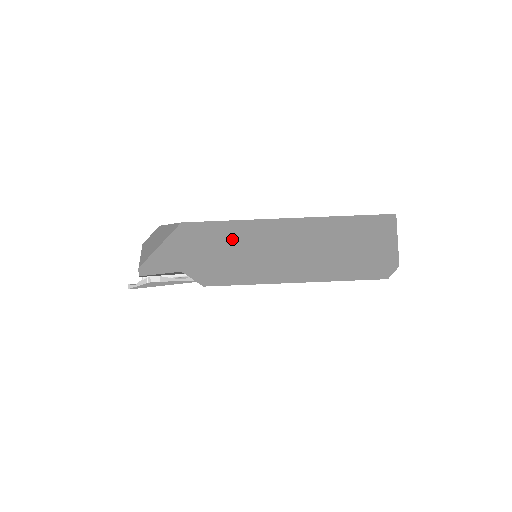
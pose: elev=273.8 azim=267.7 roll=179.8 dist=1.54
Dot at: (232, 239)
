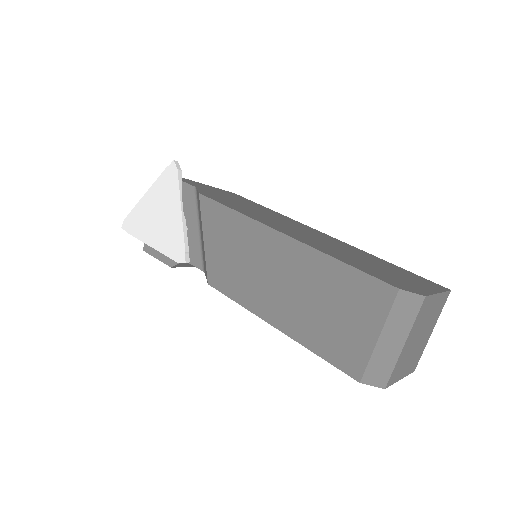
Dot at: (260, 209)
